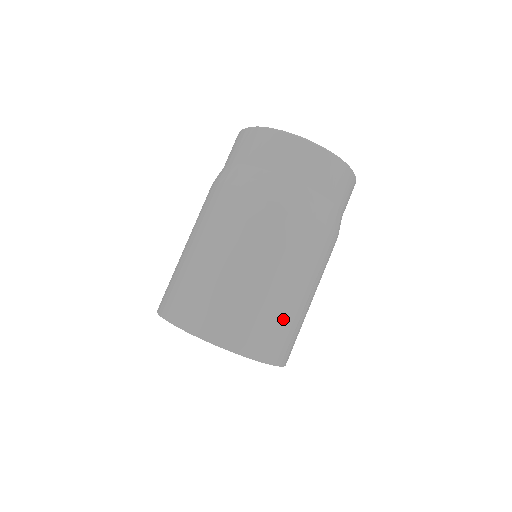
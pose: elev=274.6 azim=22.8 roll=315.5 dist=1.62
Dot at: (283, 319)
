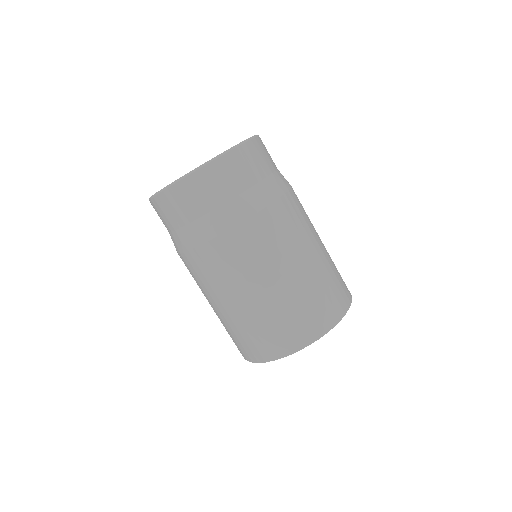
Dot at: (328, 277)
